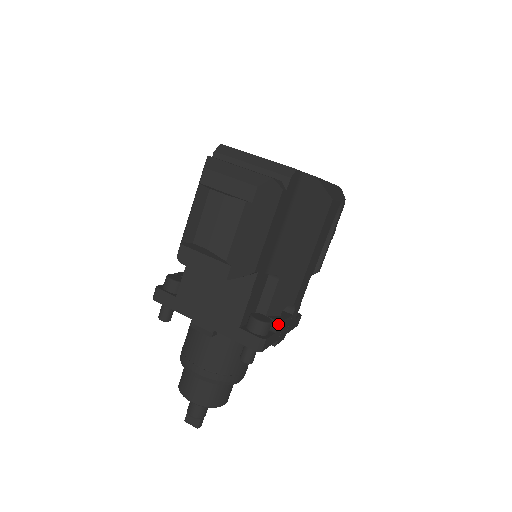
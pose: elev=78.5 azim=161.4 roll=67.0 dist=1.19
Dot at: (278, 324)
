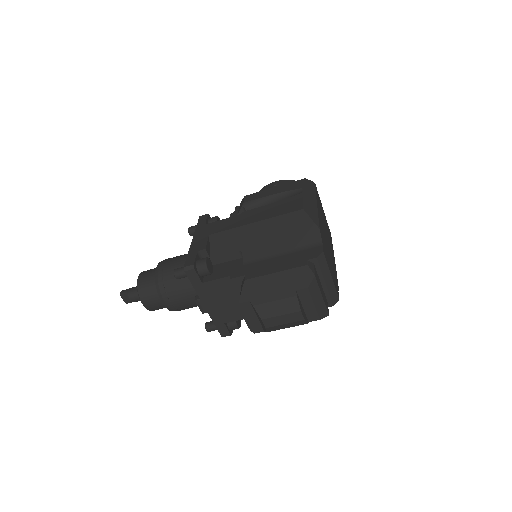
Dot at: occluded
